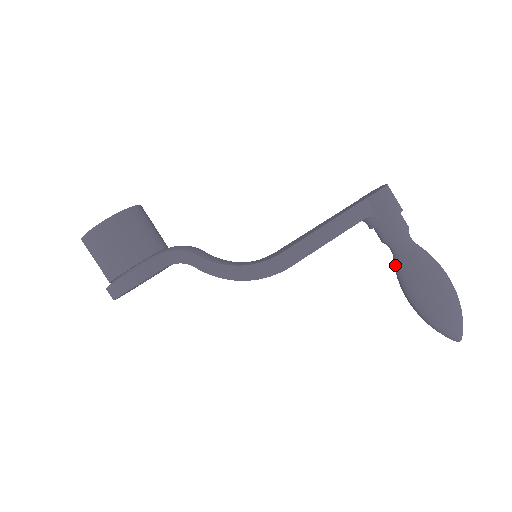
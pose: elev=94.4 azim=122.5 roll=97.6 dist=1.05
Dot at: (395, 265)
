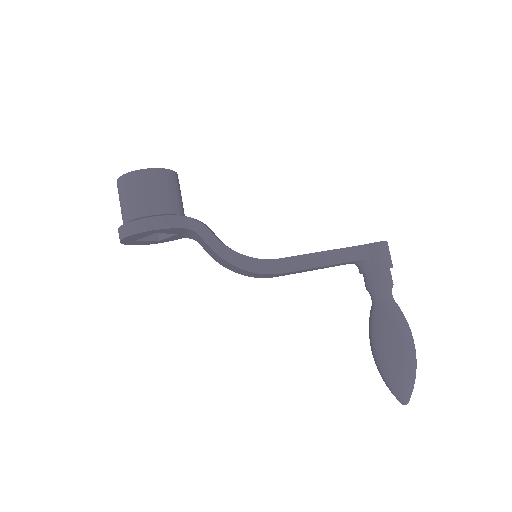
Dot at: (371, 313)
